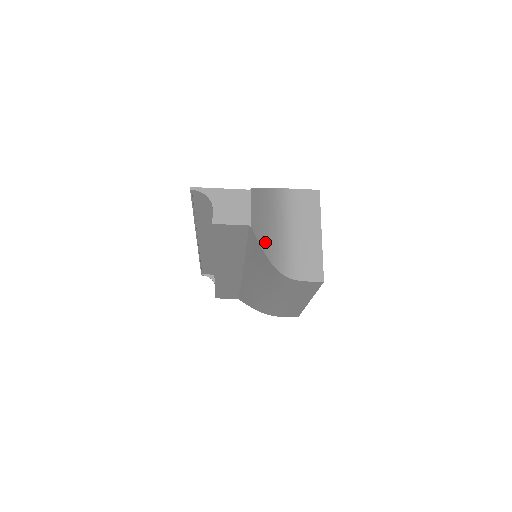
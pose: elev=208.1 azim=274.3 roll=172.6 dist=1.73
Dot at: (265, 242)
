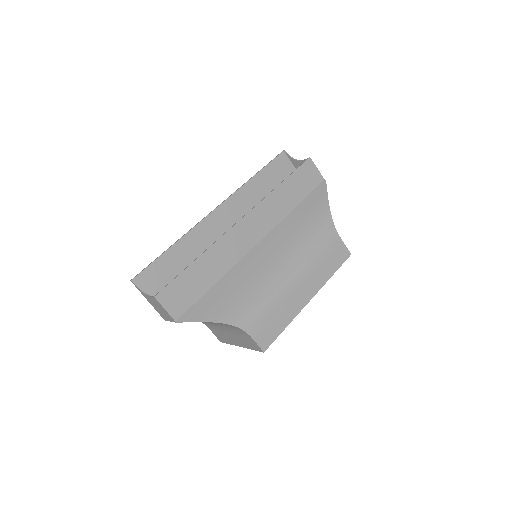
Dot at: occluded
